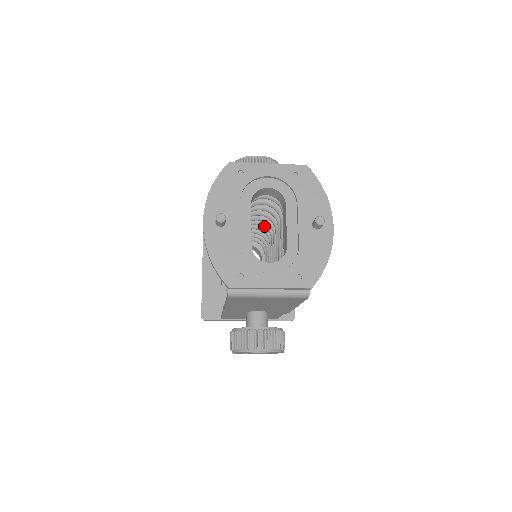
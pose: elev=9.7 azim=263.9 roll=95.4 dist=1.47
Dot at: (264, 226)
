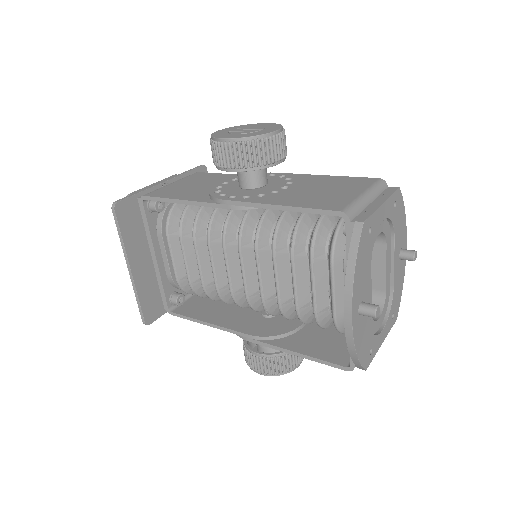
Dot at: occluded
